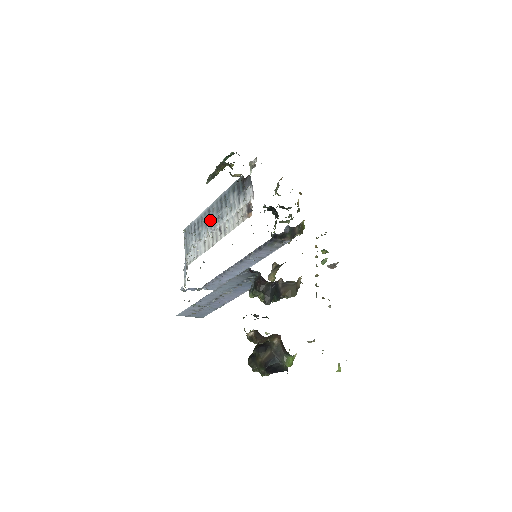
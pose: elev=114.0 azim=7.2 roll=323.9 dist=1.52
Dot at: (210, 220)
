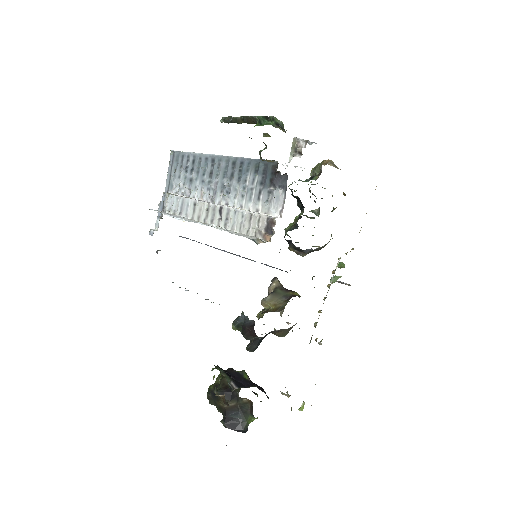
Dot at: (211, 177)
